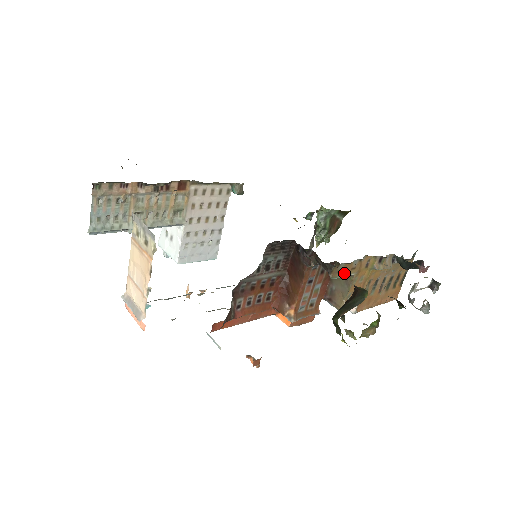
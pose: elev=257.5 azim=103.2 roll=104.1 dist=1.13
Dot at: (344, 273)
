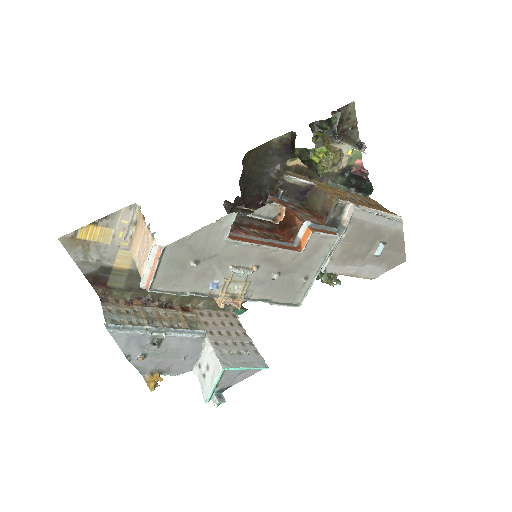
Dot at: (299, 178)
